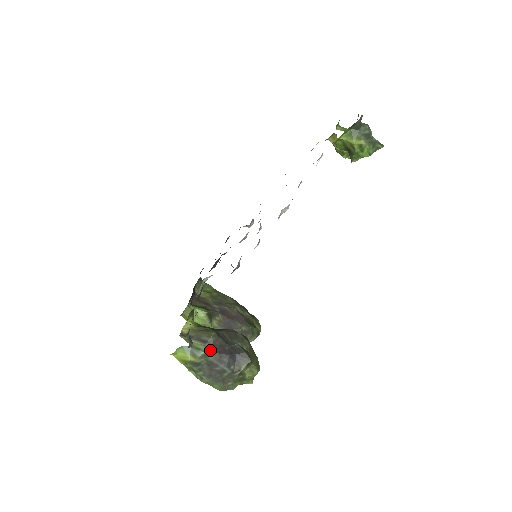
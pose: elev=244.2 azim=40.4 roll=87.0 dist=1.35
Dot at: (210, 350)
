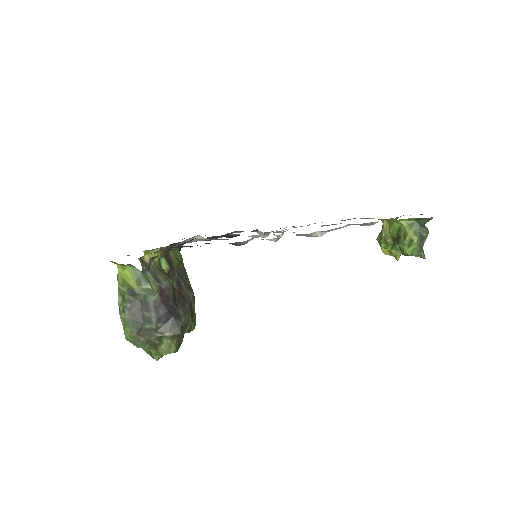
Dot at: (157, 291)
